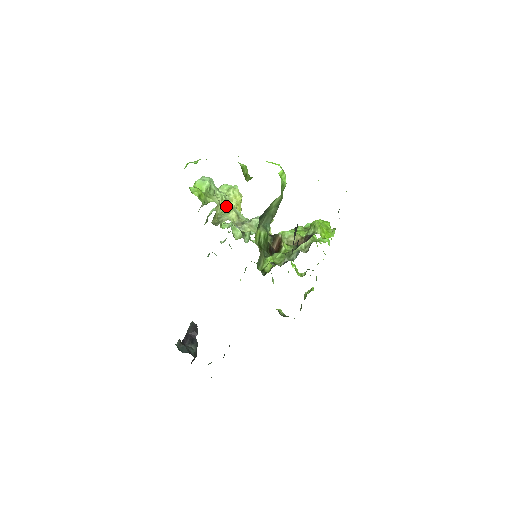
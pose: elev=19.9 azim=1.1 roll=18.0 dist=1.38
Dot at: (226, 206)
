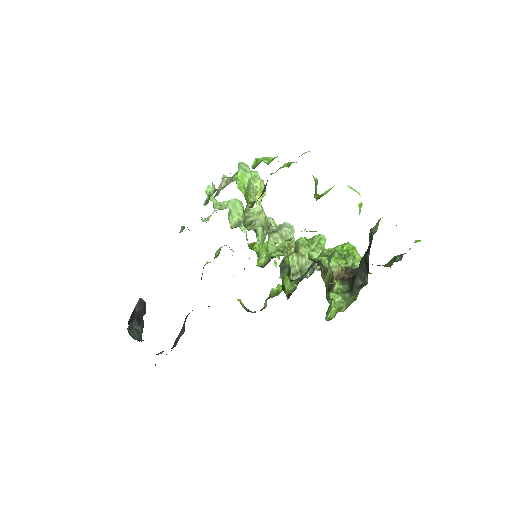
Dot at: (255, 203)
